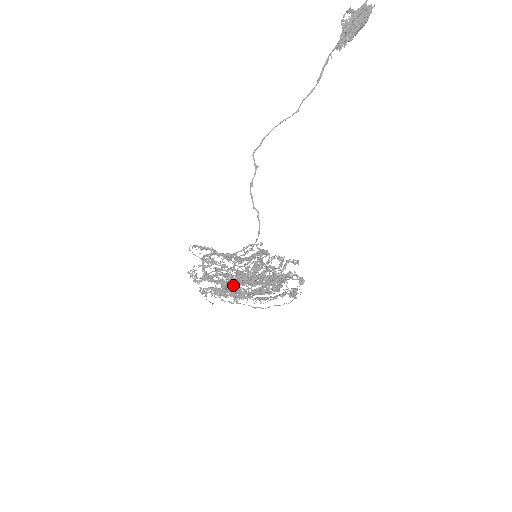
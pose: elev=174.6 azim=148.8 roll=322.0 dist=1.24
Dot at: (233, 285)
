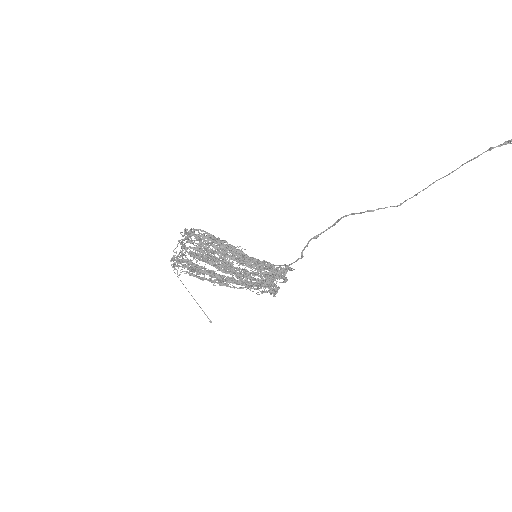
Dot at: (220, 278)
